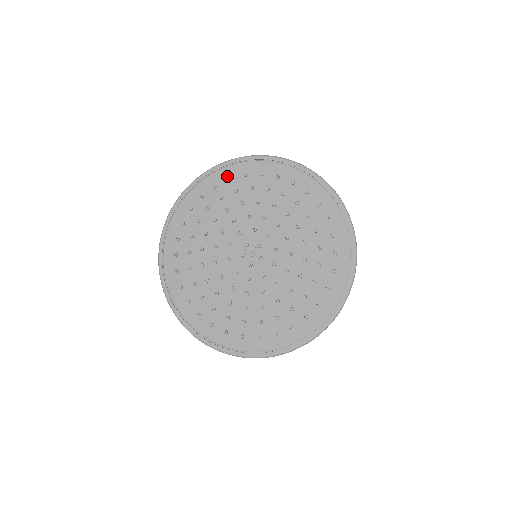
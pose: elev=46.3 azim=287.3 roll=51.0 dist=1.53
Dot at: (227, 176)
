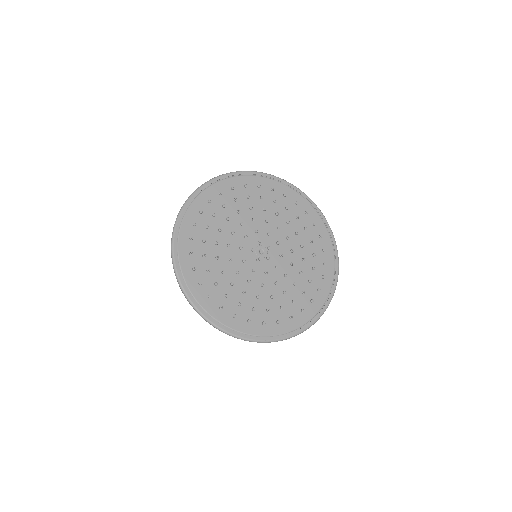
Dot at: (258, 183)
